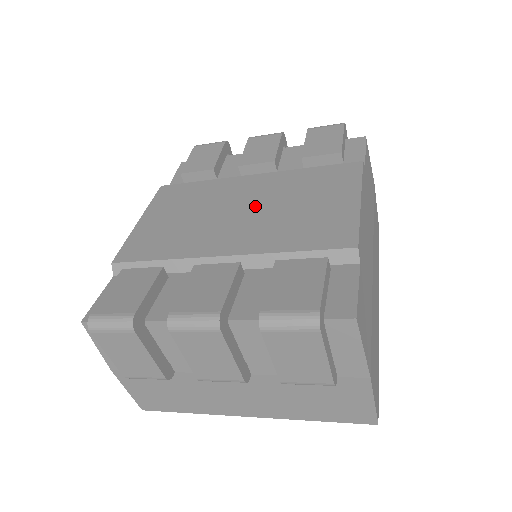
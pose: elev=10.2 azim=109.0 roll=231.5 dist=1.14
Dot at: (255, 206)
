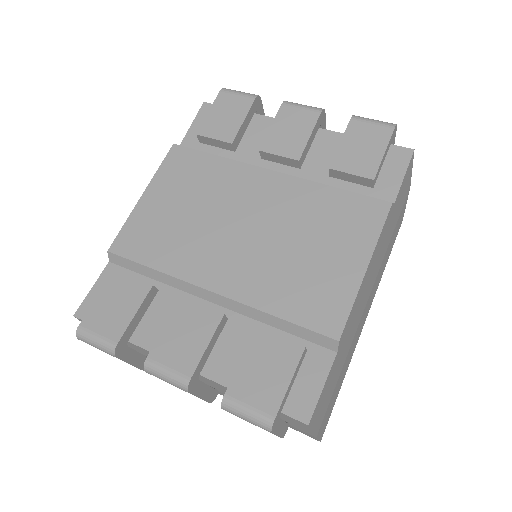
Dot at: (260, 228)
